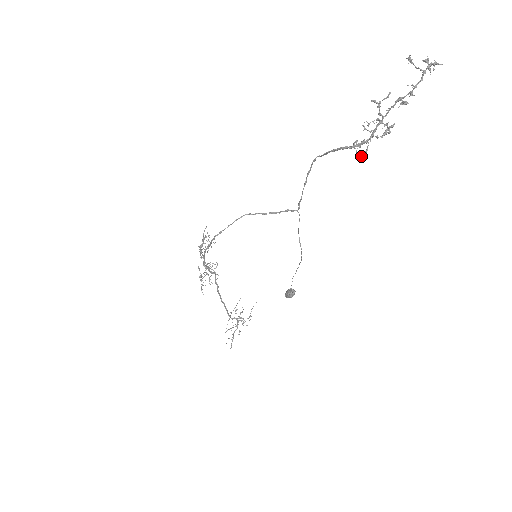
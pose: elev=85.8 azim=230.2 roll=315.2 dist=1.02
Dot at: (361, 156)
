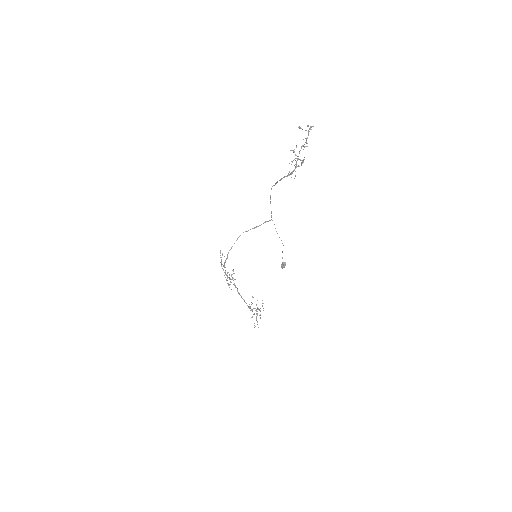
Dot at: (294, 178)
